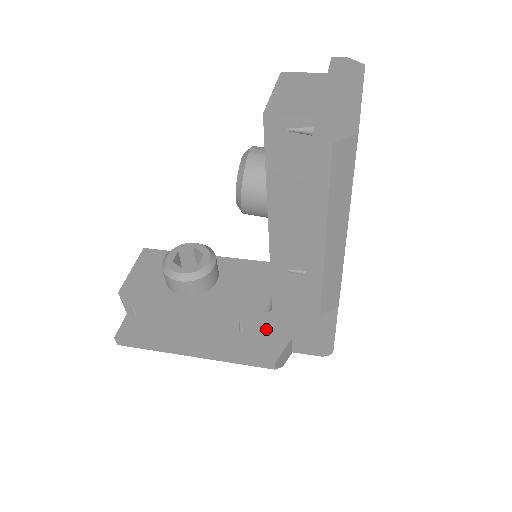
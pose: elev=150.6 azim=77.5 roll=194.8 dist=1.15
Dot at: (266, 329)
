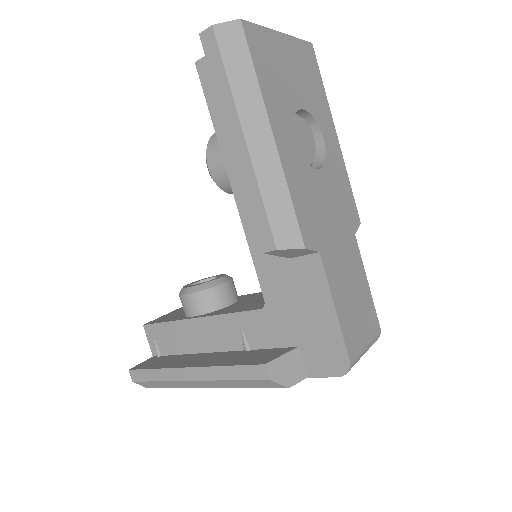
Dot at: (269, 340)
